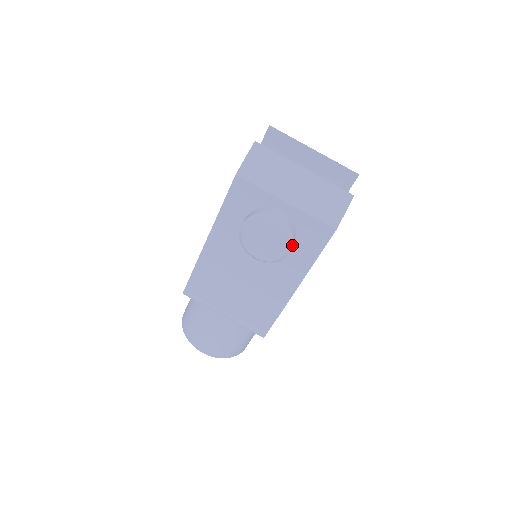
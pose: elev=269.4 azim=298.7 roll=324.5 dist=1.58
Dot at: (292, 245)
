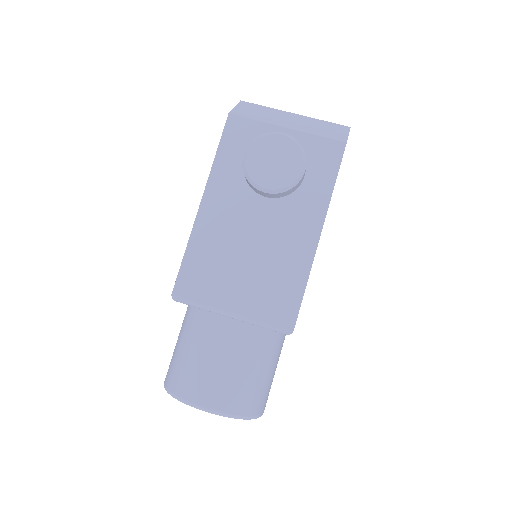
Dot at: (305, 160)
